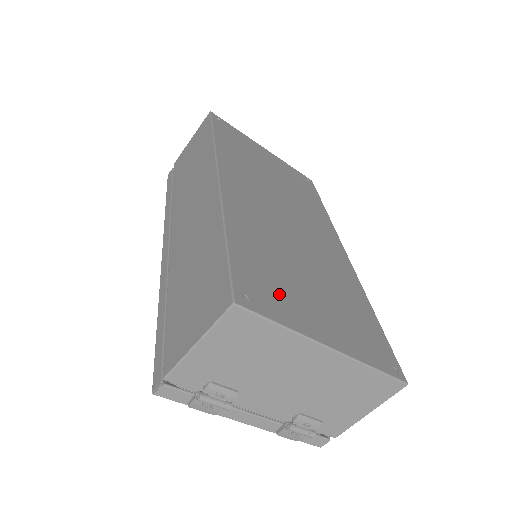
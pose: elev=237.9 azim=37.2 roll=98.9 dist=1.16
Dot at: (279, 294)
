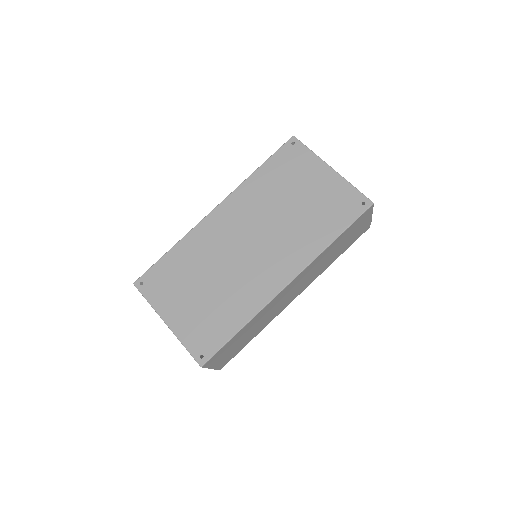
Dot at: (165, 288)
